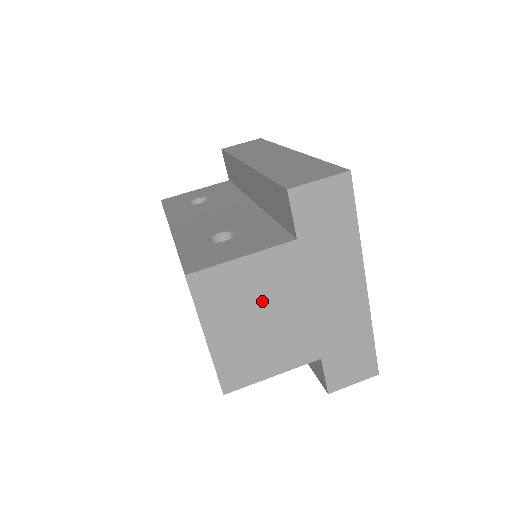
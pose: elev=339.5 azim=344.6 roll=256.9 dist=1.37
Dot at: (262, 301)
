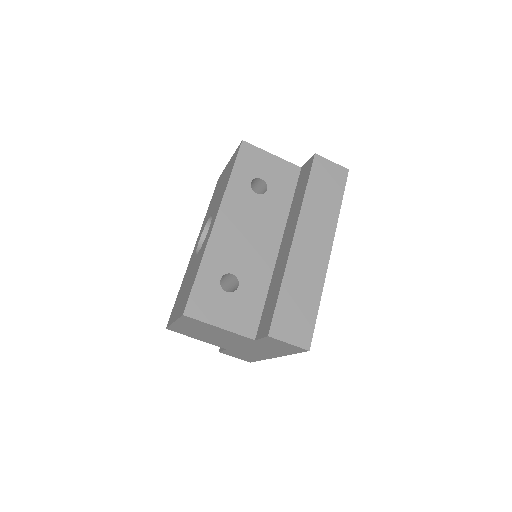
Dot at: (215, 334)
